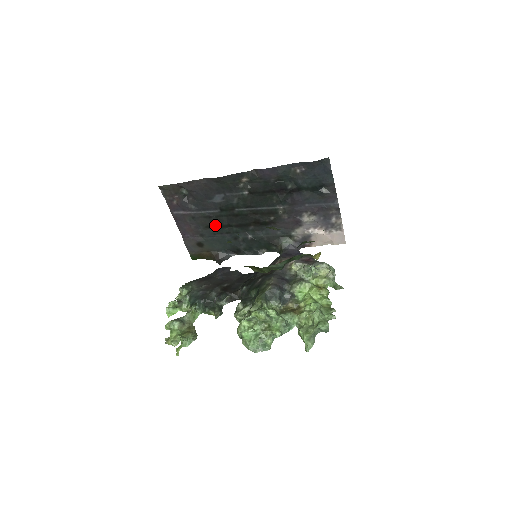
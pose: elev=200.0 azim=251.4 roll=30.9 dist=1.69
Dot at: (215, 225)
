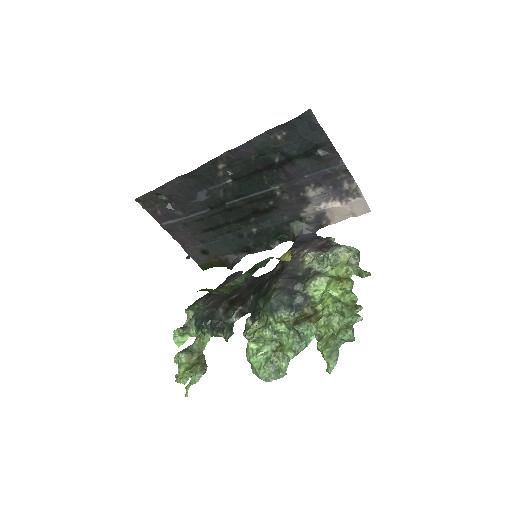
Dot at: (212, 227)
